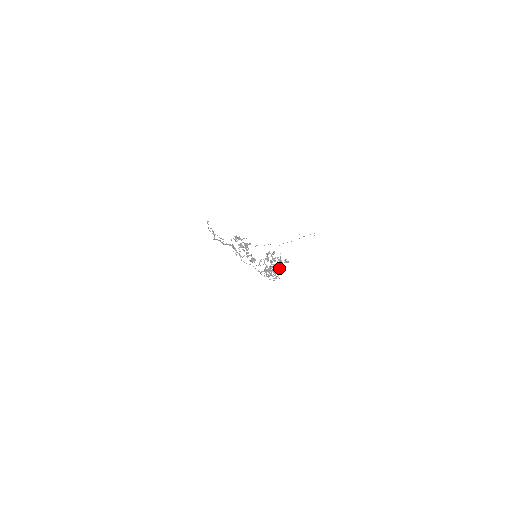
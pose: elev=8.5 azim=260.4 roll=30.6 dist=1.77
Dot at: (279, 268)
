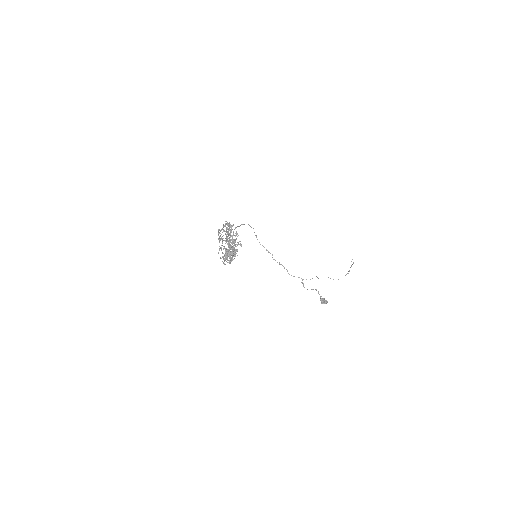
Dot at: (232, 251)
